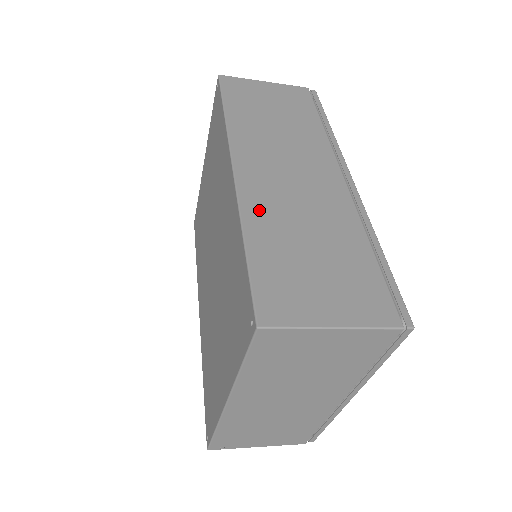
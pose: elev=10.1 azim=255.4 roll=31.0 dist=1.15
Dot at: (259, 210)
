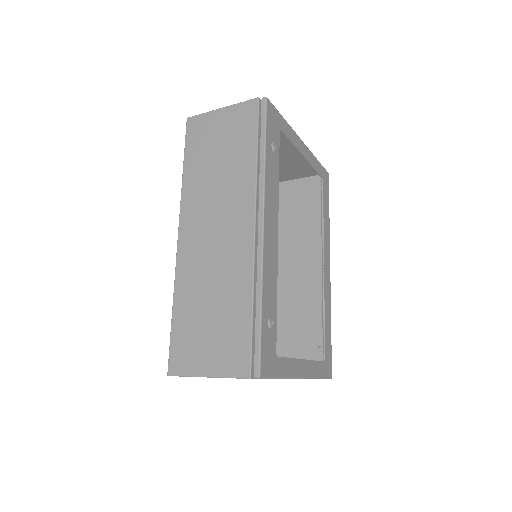
Dot at: (185, 279)
